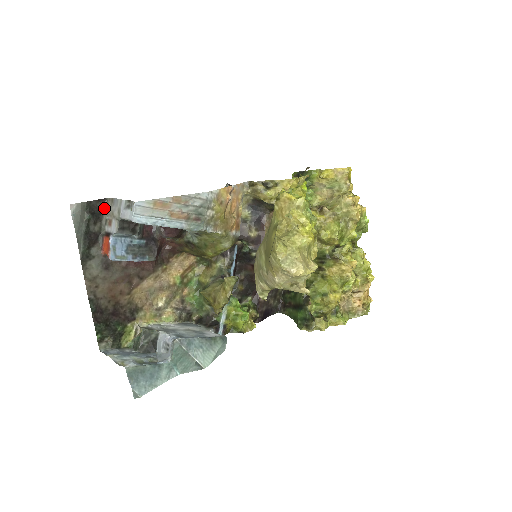
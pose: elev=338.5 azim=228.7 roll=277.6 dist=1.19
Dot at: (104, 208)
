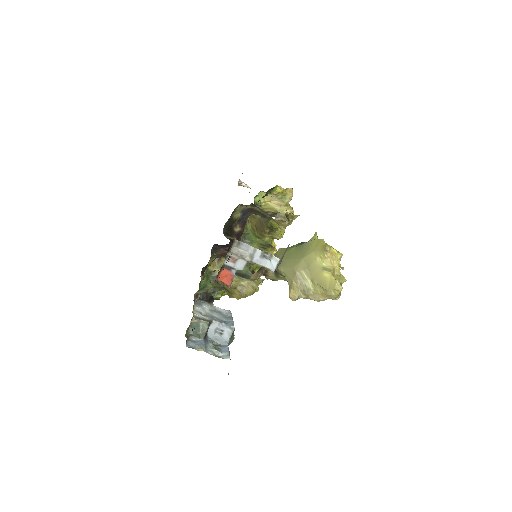
Dot at: (230, 248)
